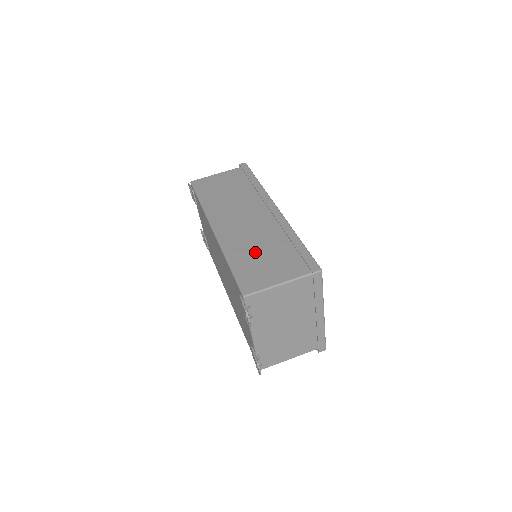
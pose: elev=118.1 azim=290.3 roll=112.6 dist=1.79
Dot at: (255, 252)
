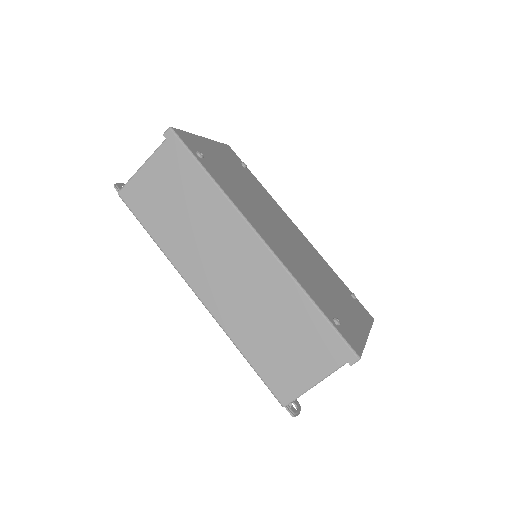
Dot at: (267, 334)
